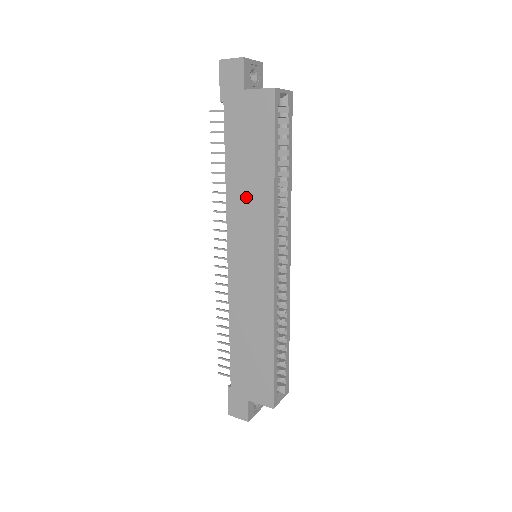
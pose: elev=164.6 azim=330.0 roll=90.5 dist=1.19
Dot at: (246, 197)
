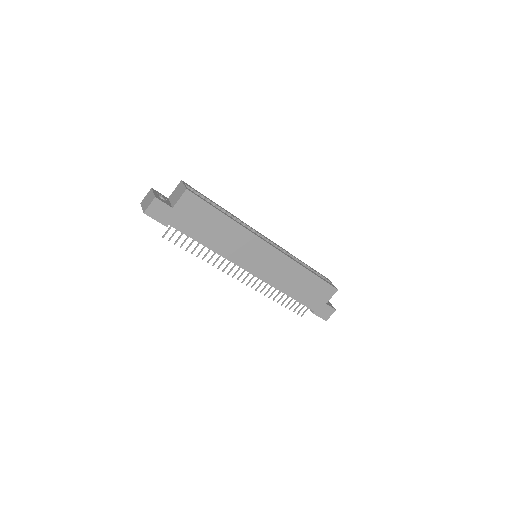
Dot at: (228, 242)
